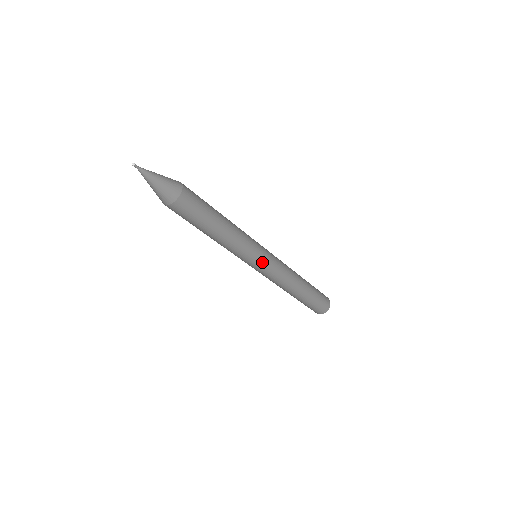
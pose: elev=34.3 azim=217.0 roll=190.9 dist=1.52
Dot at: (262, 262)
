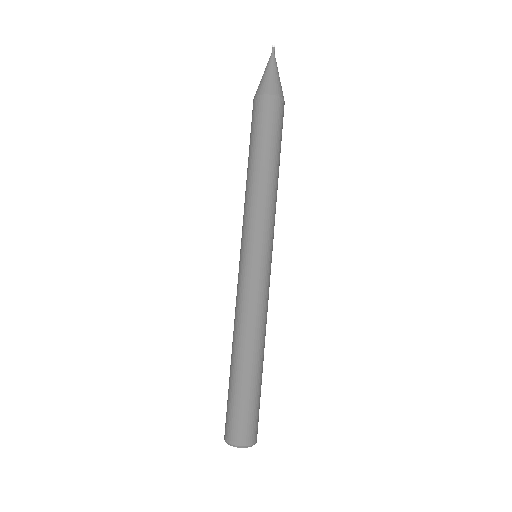
Dot at: (271, 259)
